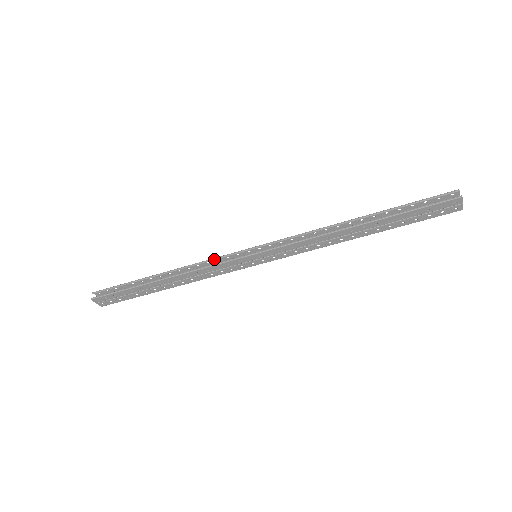
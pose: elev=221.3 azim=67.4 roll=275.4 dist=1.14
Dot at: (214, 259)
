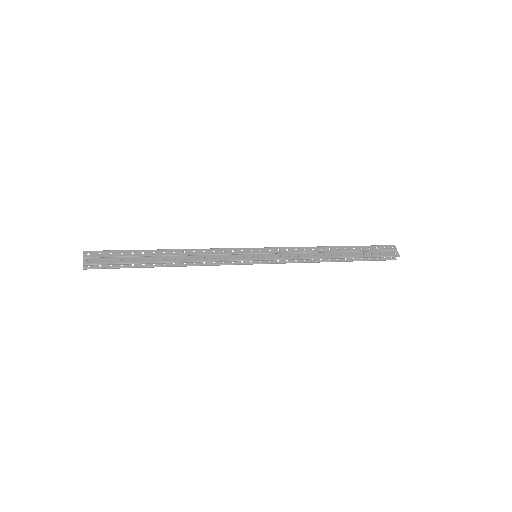
Dot at: occluded
